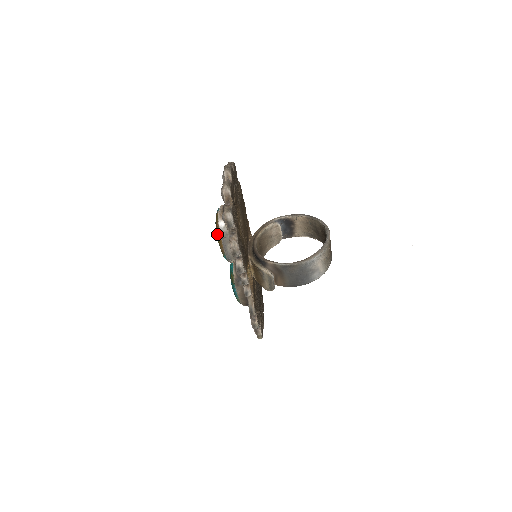
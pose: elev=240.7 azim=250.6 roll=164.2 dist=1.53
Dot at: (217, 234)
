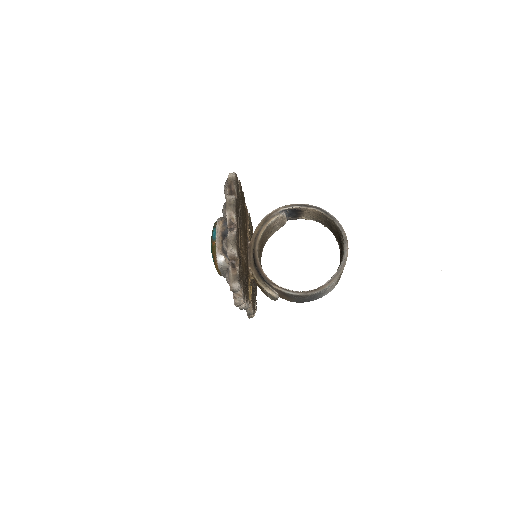
Dot at: (214, 263)
